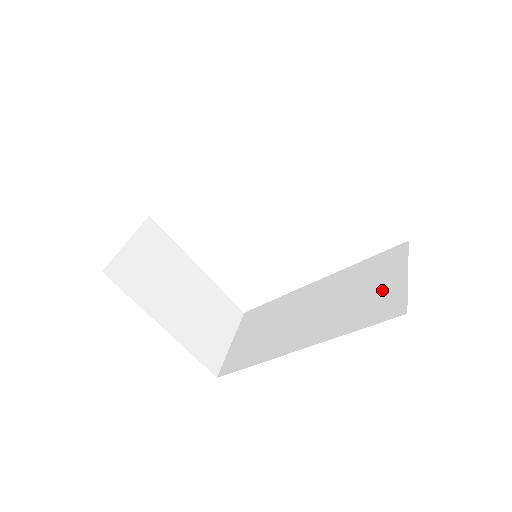
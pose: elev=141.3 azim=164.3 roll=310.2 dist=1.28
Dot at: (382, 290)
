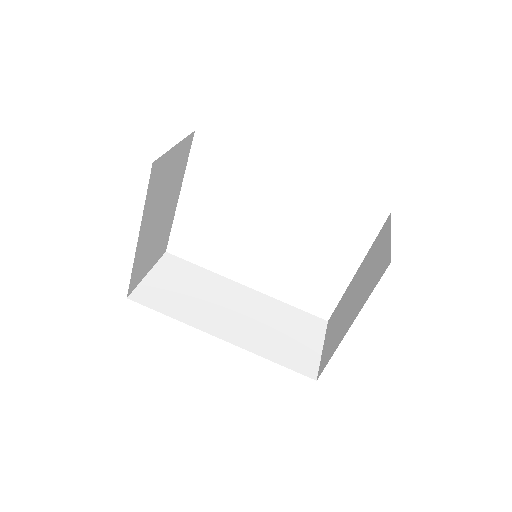
Dot at: (302, 345)
